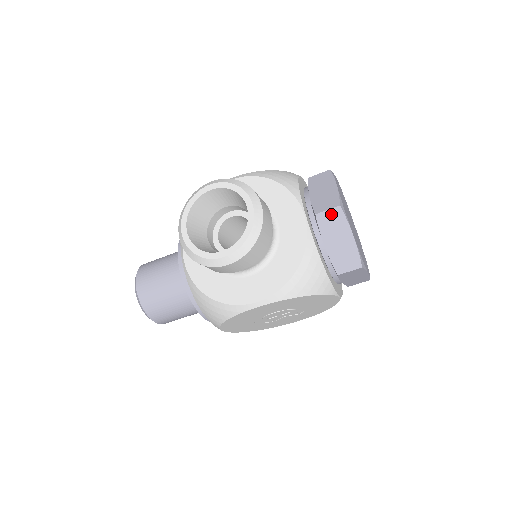
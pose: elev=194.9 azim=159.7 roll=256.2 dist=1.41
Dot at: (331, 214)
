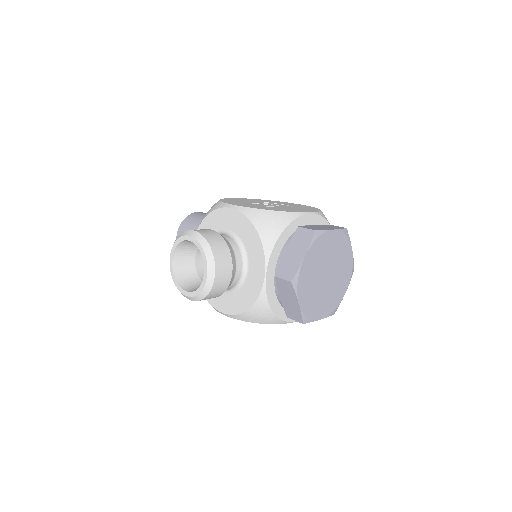
Dot at: (285, 283)
